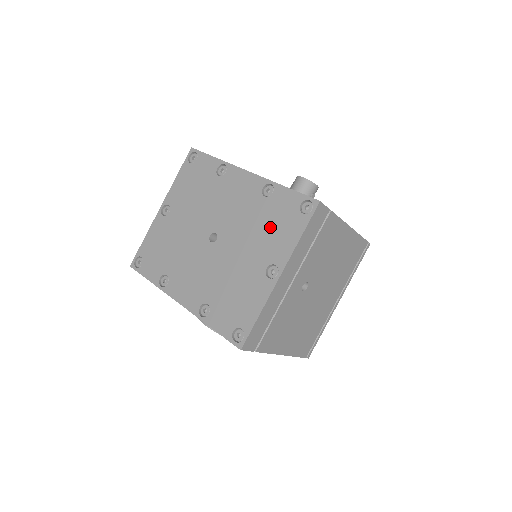
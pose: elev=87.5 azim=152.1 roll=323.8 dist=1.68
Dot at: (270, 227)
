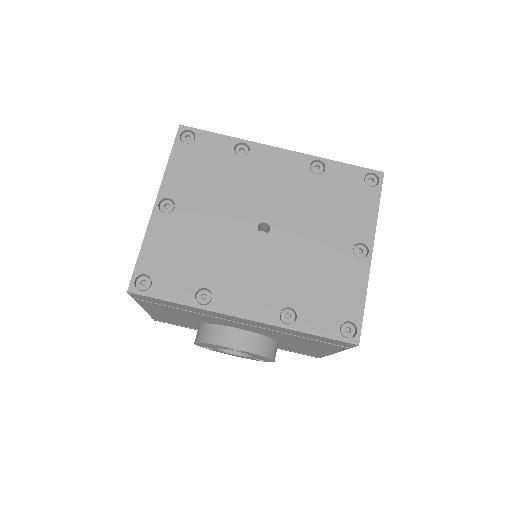
Dot at: (338, 205)
